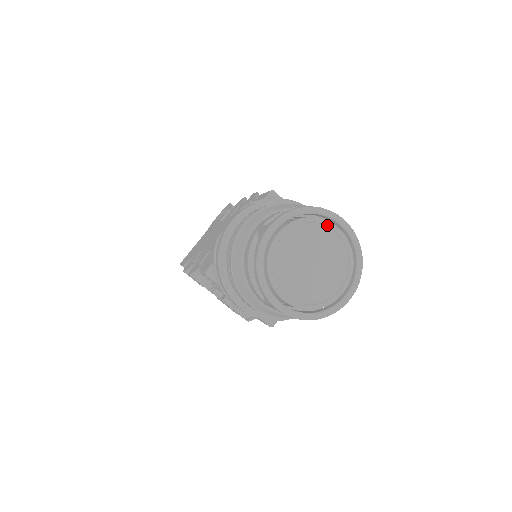
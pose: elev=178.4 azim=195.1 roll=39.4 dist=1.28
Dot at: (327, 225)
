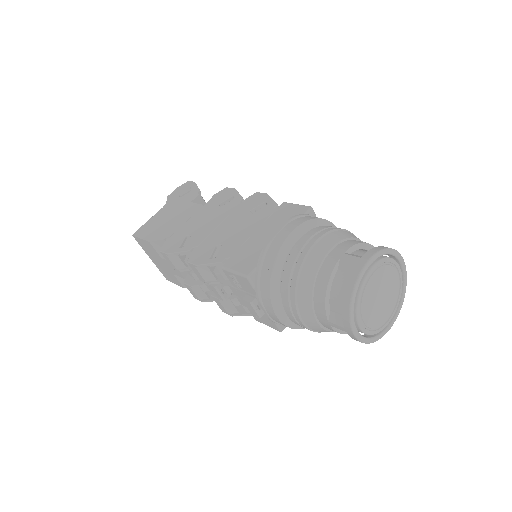
Dot at: (396, 266)
